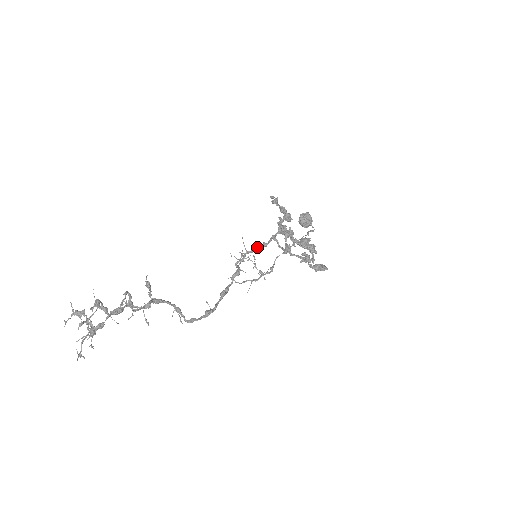
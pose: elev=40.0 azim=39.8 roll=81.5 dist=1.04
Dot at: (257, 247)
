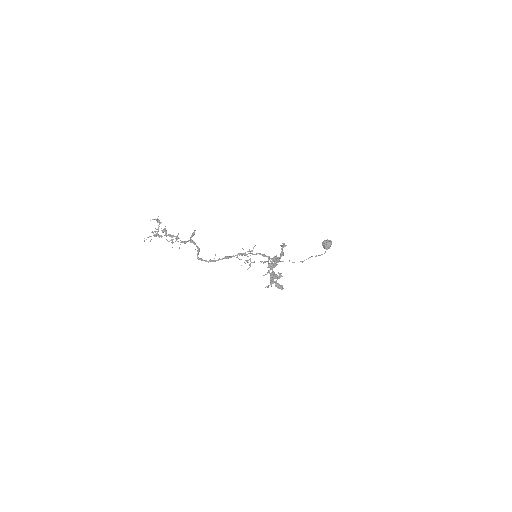
Dot at: (259, 254)
